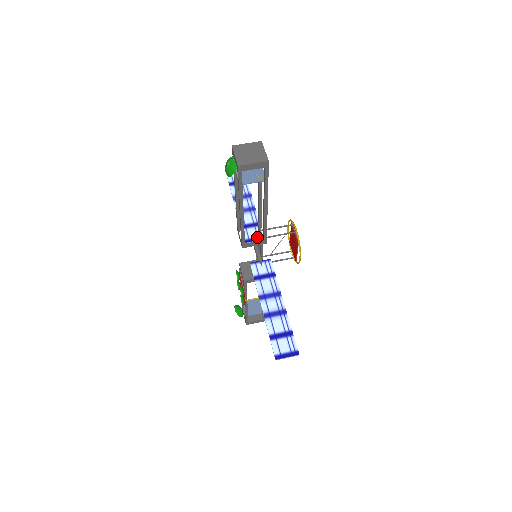
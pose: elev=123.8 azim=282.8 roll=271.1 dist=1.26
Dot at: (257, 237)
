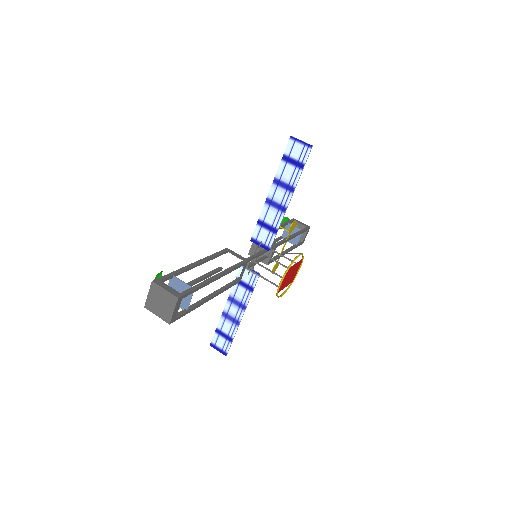
Dot at: (264, 244)
